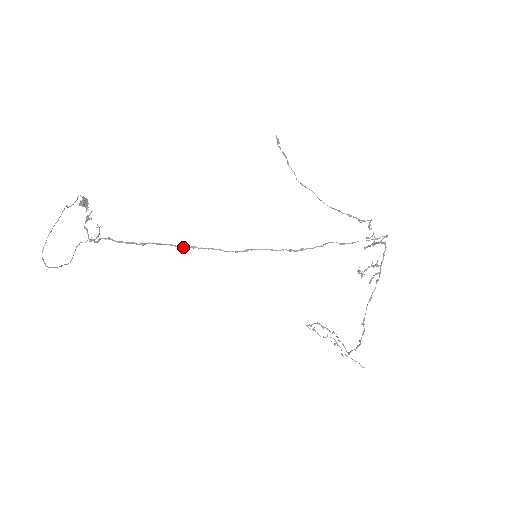
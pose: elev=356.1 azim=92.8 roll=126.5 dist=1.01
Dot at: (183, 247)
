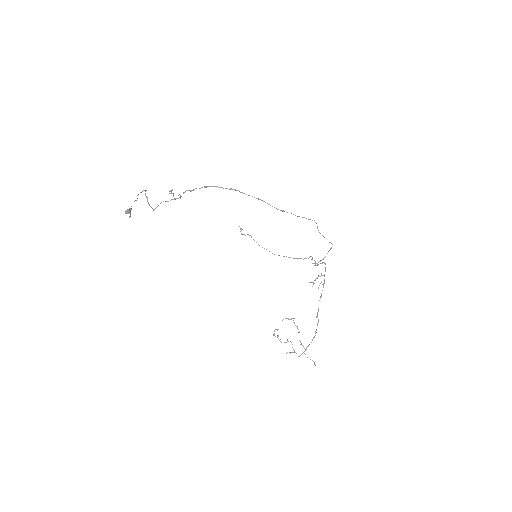
Dot at: occluded
